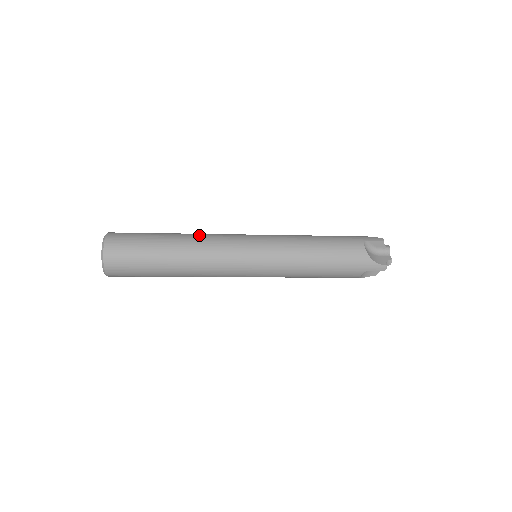
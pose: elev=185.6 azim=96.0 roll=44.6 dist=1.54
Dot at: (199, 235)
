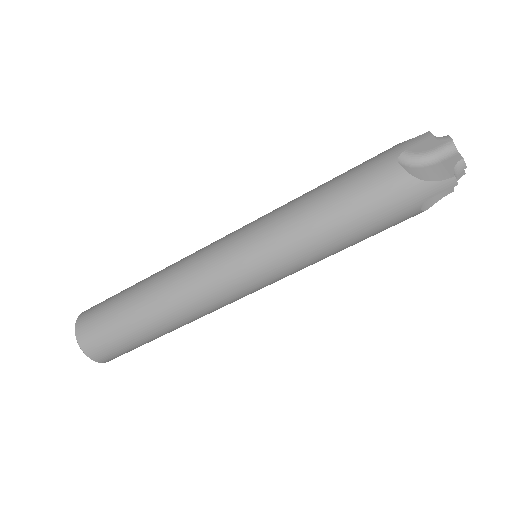
Dot at: (169, 269)
